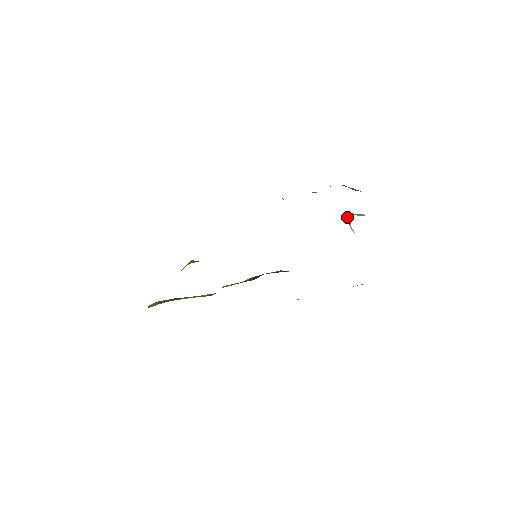
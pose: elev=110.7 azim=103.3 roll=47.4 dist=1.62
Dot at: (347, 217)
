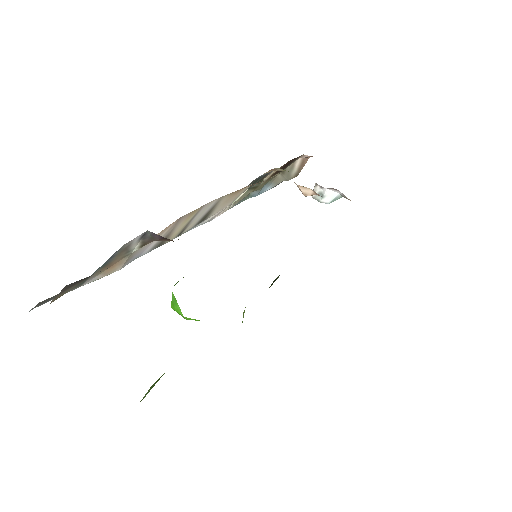
Dot at: occluded
